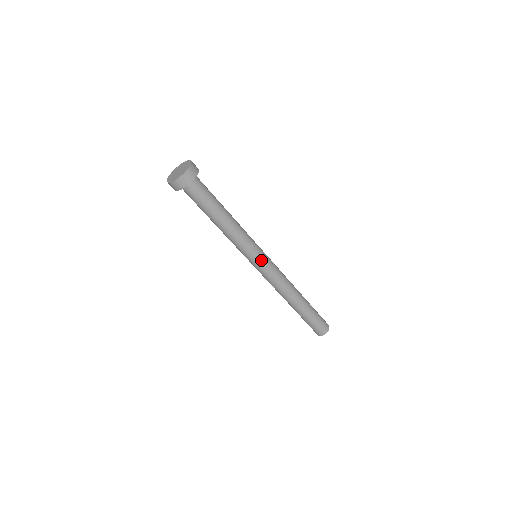
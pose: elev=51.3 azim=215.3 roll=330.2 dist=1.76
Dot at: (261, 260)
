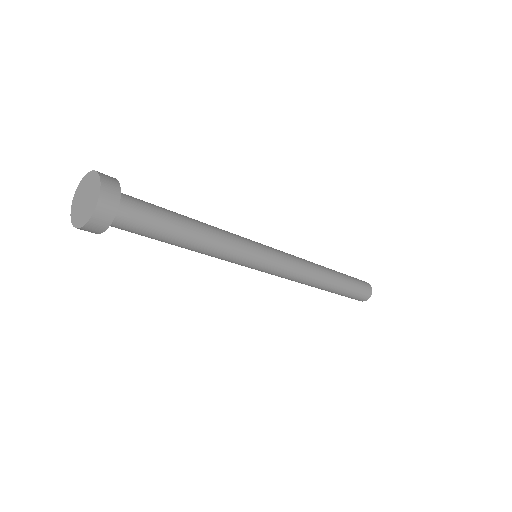
Dot at: (266, 263)
